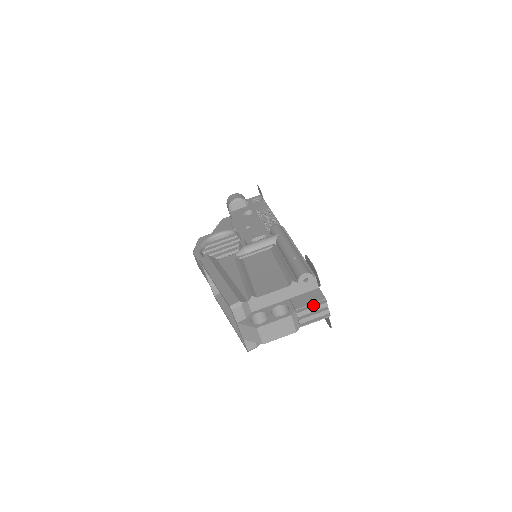
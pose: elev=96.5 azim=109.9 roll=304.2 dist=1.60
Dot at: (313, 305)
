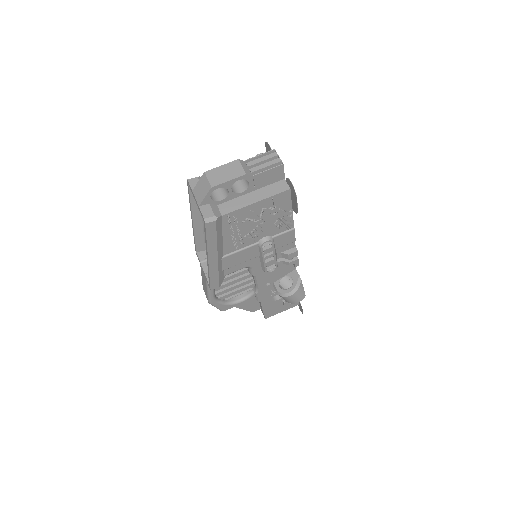
Dot at: (264, 158)
